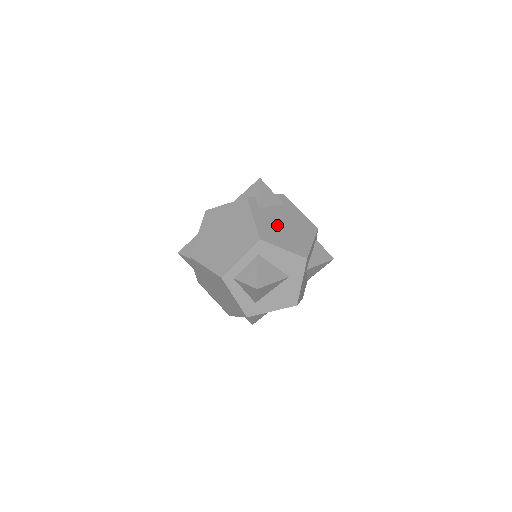
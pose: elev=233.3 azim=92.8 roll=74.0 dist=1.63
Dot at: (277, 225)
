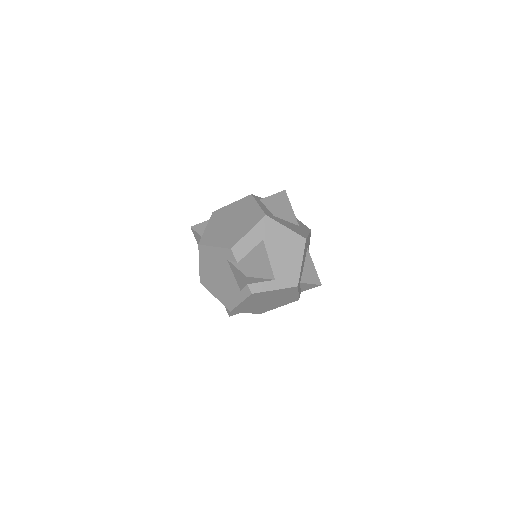
Dot at: occluded
